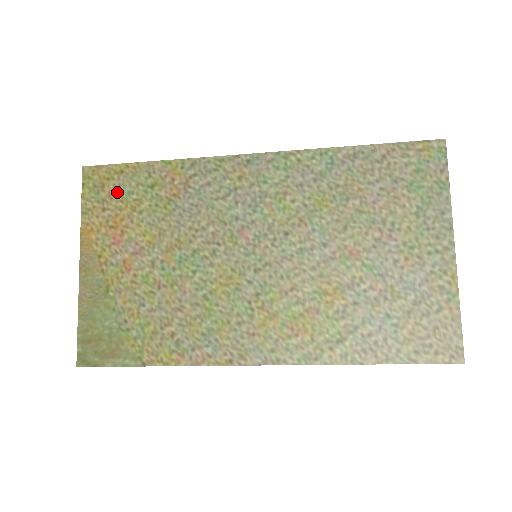
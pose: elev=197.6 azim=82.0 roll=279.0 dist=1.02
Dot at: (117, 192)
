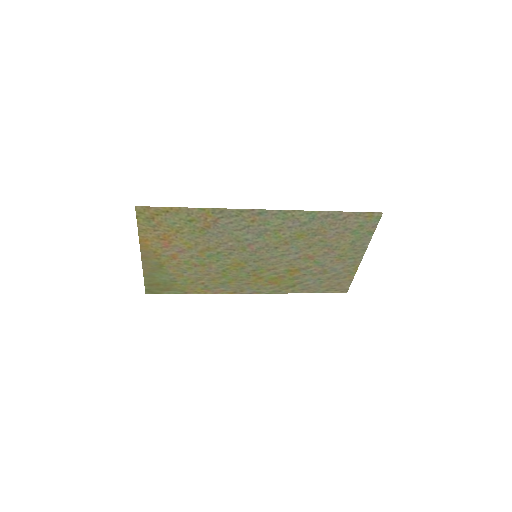
Dot at: (165, 222)
